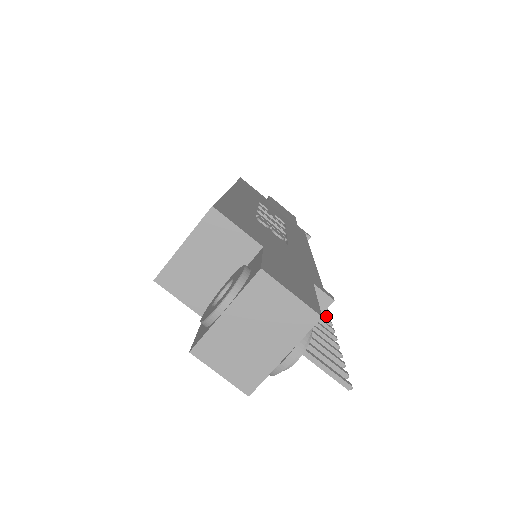
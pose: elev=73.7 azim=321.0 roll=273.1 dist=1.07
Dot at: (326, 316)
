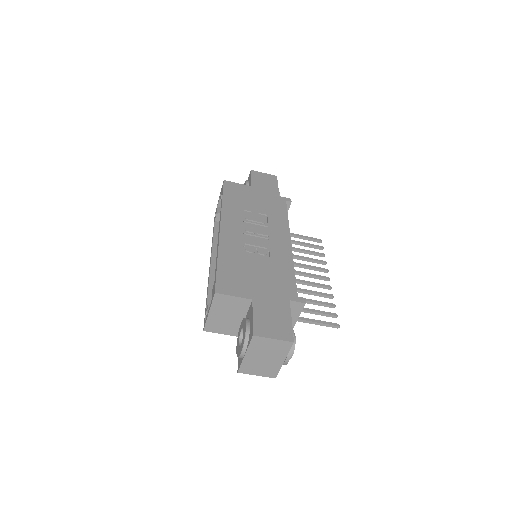
Dot at: (321, 256)
